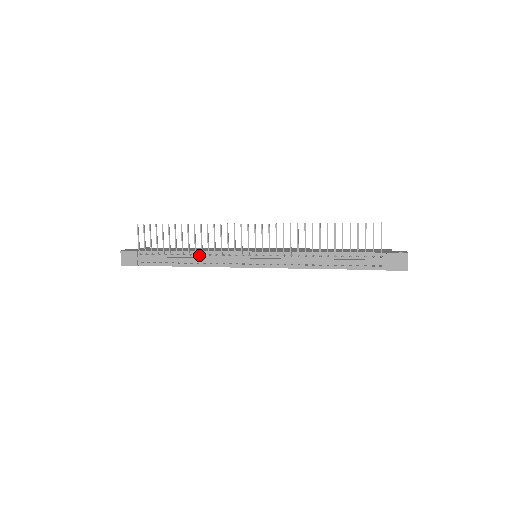
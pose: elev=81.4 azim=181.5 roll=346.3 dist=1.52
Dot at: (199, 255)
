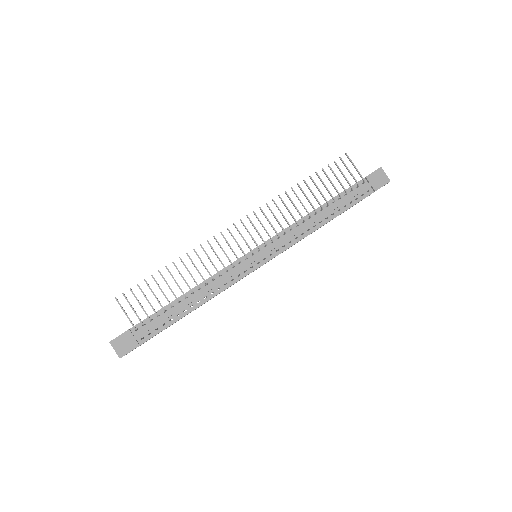
Dot at: (202, 288)
